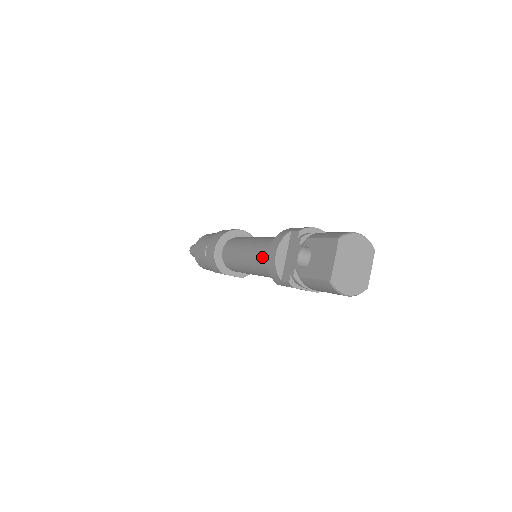
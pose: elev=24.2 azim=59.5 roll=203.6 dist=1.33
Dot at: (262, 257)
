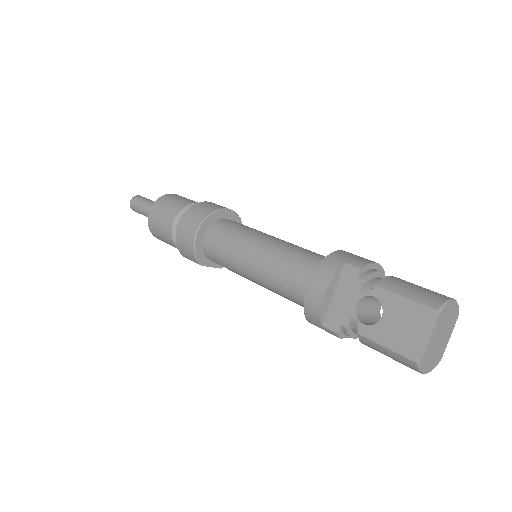
Dot at: (286, 279)
